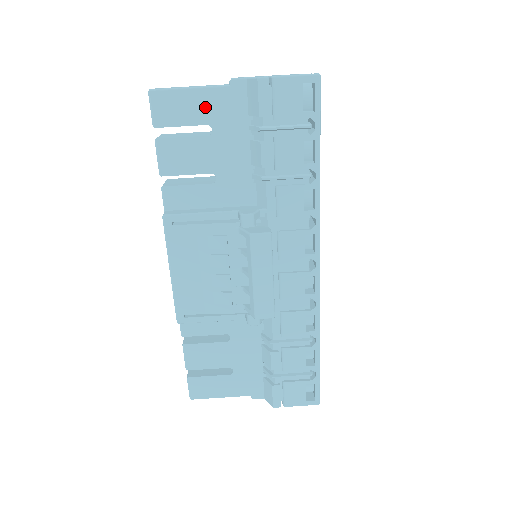
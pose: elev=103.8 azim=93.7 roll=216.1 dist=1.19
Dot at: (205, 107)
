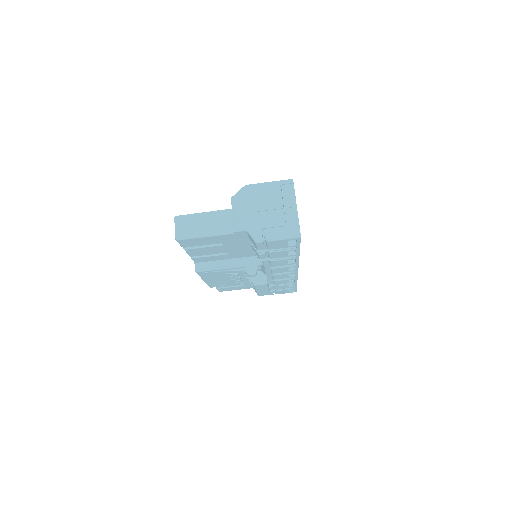
Dot at: (218, 240)
